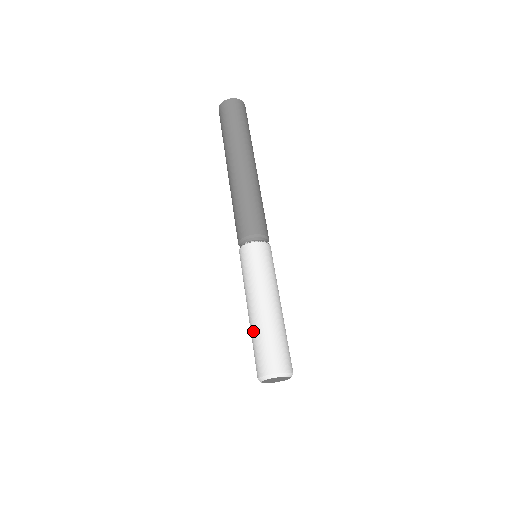
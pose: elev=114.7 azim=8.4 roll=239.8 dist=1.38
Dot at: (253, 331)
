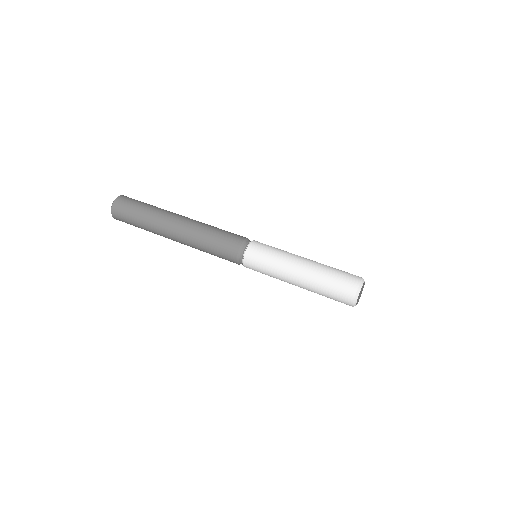
Dot at: (315, 290)
